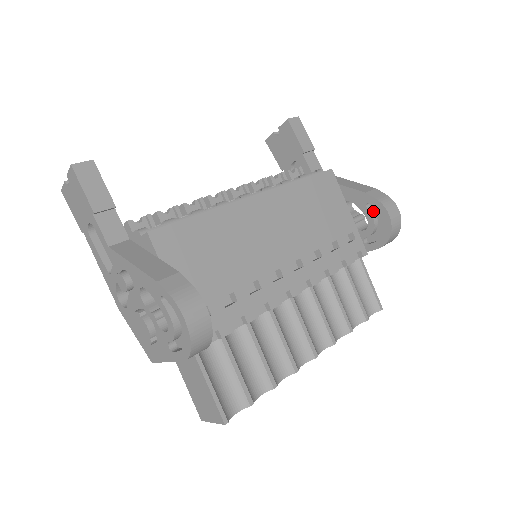
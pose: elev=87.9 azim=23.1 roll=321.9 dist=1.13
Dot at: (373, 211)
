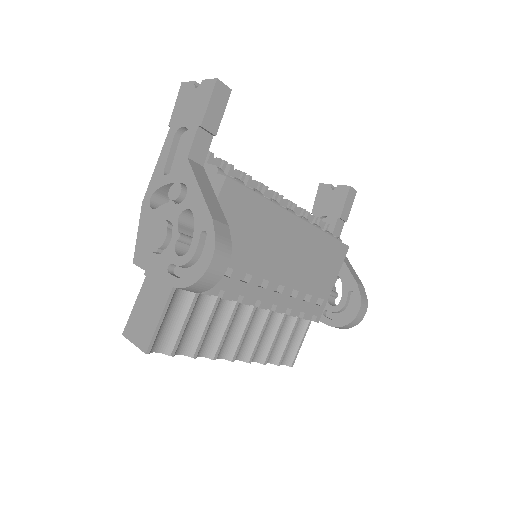
Dot at: (349, 299)
